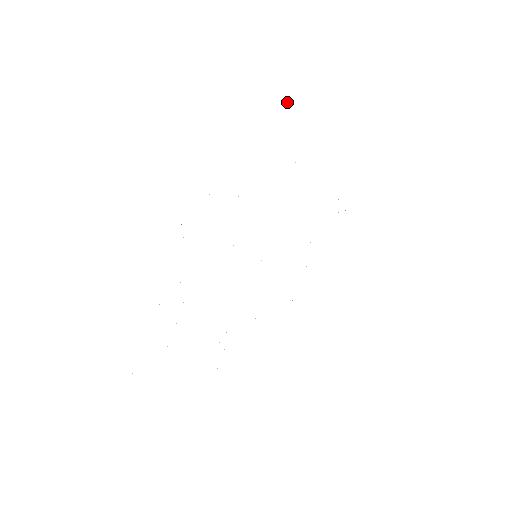
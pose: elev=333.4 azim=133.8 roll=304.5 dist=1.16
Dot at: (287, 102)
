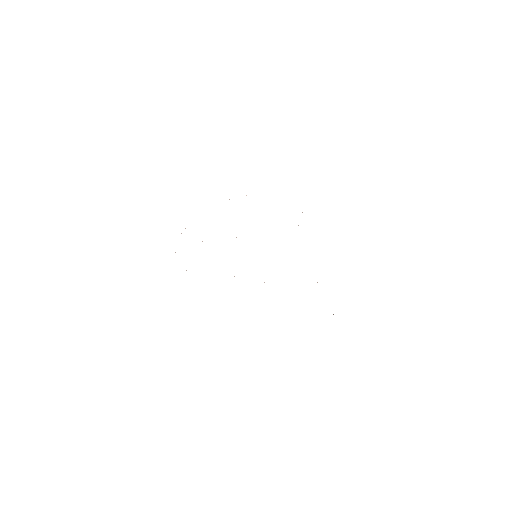
Dot at: occluded
